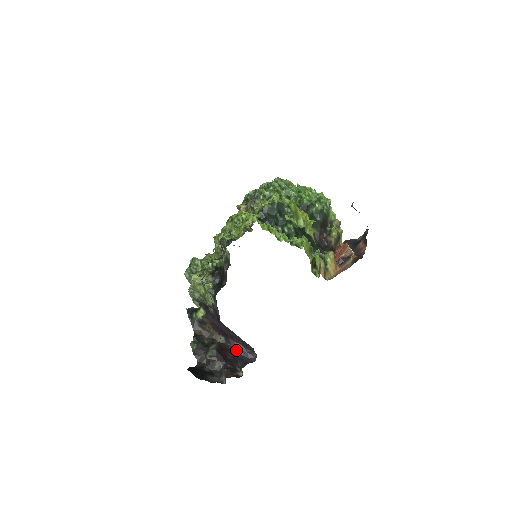
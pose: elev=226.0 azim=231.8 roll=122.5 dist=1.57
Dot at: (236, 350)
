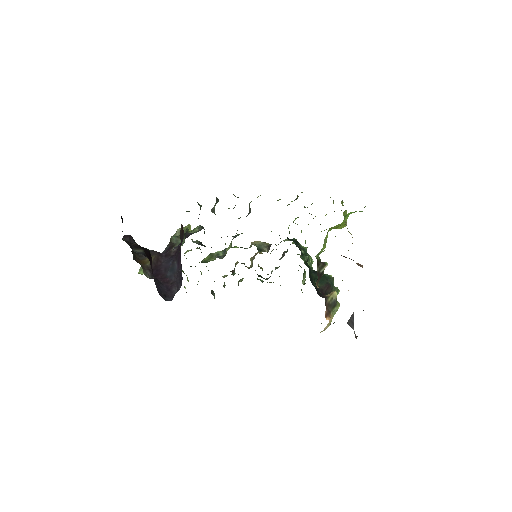
Dot at: (156, 282)
